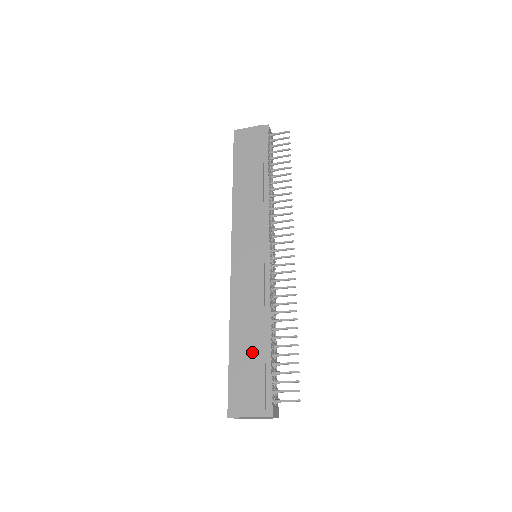
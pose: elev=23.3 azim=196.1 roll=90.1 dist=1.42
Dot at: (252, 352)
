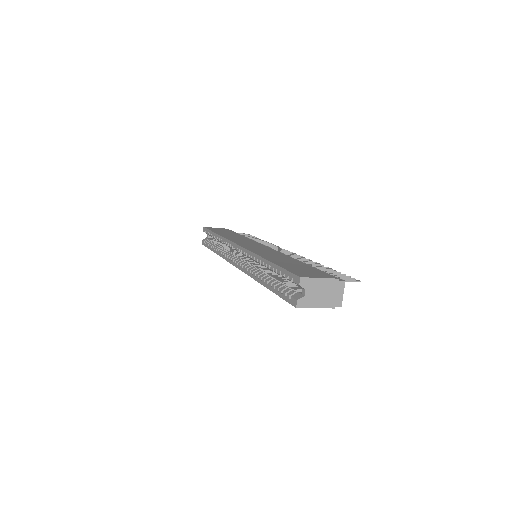
Dot at: (295, 264)
